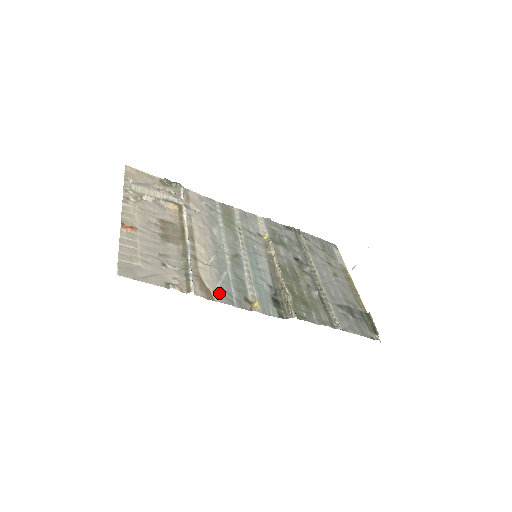
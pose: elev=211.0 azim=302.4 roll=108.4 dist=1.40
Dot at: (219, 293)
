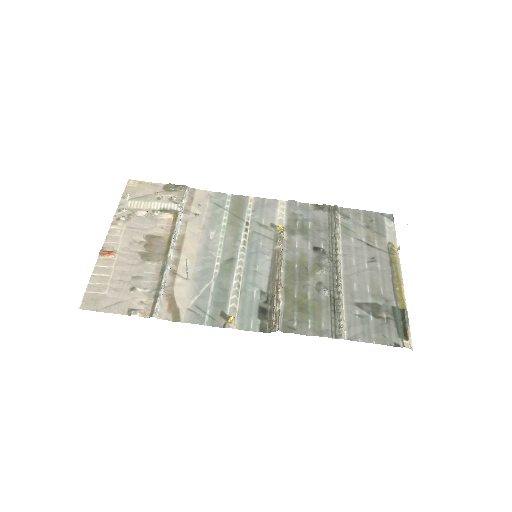
Dot at: (190, 311)
